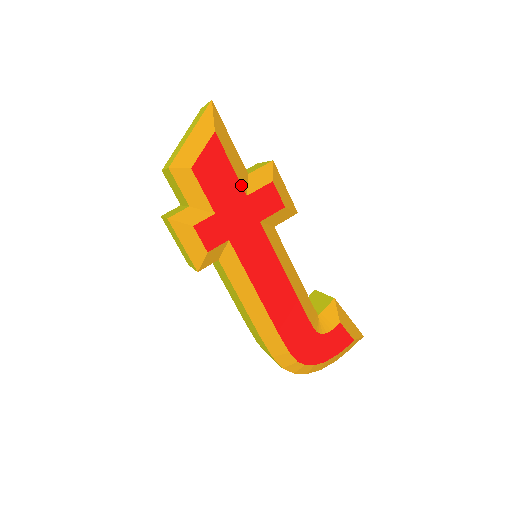
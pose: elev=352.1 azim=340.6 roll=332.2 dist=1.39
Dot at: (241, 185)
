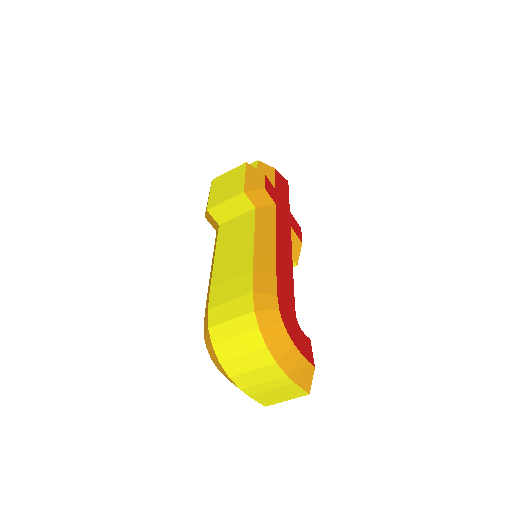
Dot at: (289, 205)
